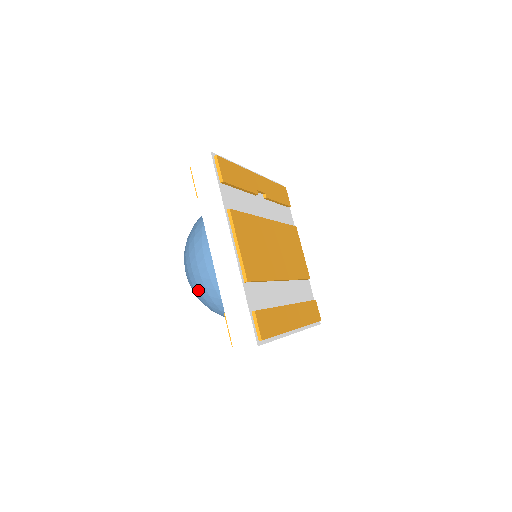
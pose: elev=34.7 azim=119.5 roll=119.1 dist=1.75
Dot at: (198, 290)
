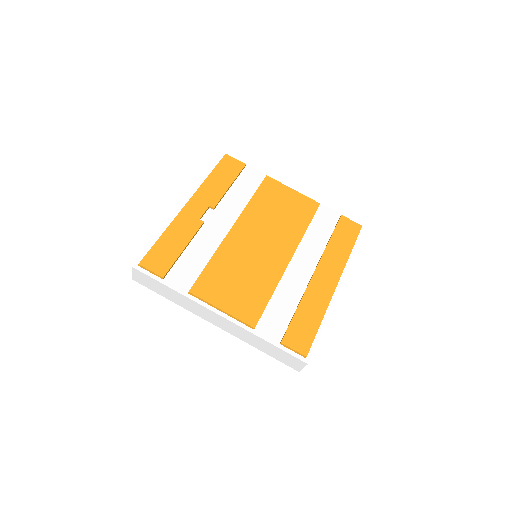
Dot at: occluded
